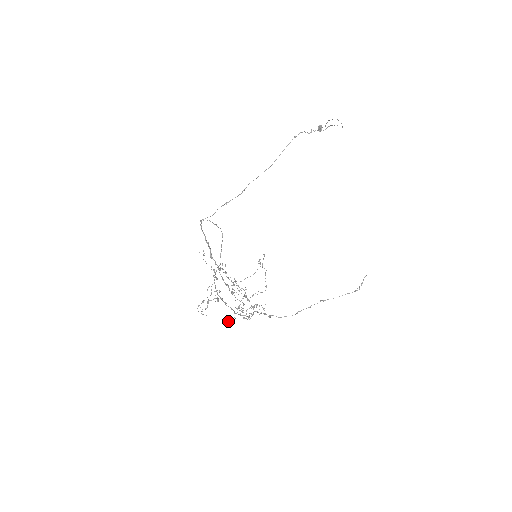
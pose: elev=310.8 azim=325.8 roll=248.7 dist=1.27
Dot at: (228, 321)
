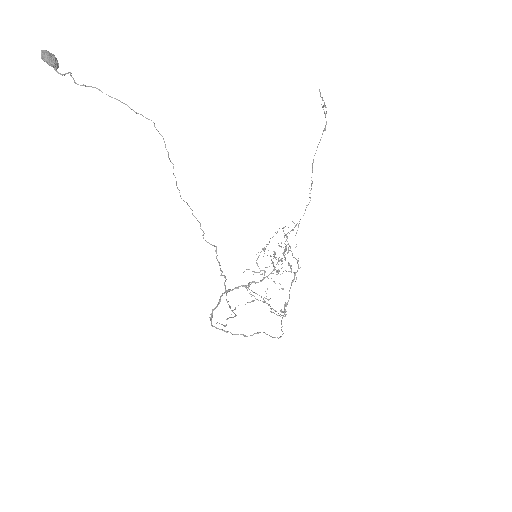
Dot at: occluded
